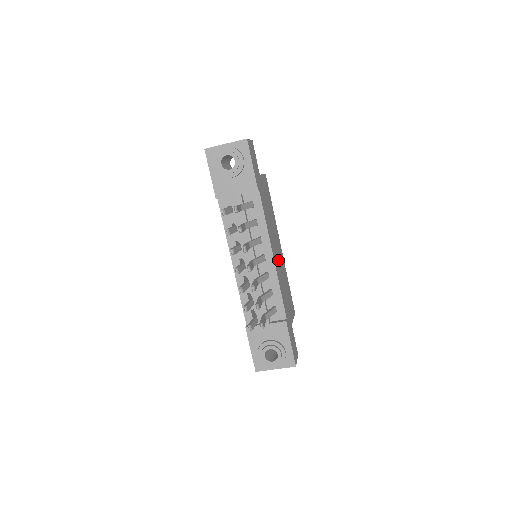
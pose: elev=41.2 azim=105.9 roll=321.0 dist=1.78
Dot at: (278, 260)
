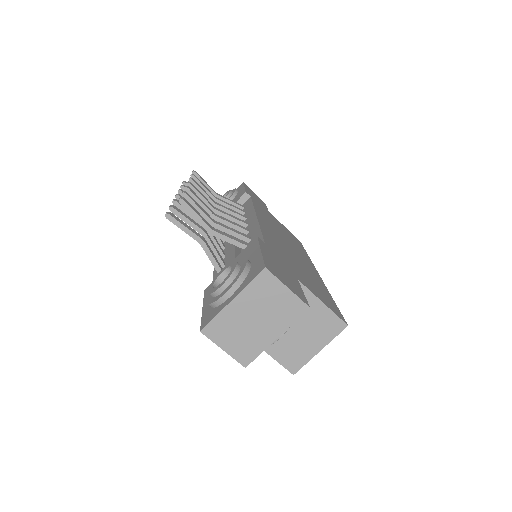
Dot at: (284, 244)
